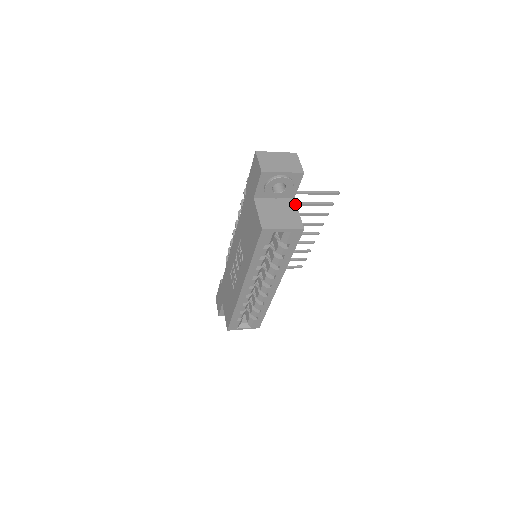
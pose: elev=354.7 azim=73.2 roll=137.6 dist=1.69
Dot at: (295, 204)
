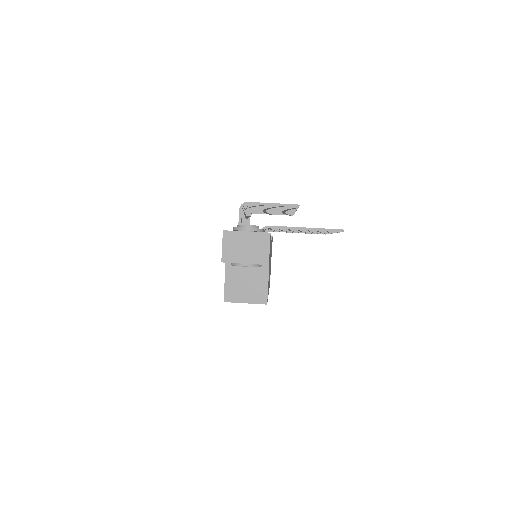
Dot at: (268, 271)
